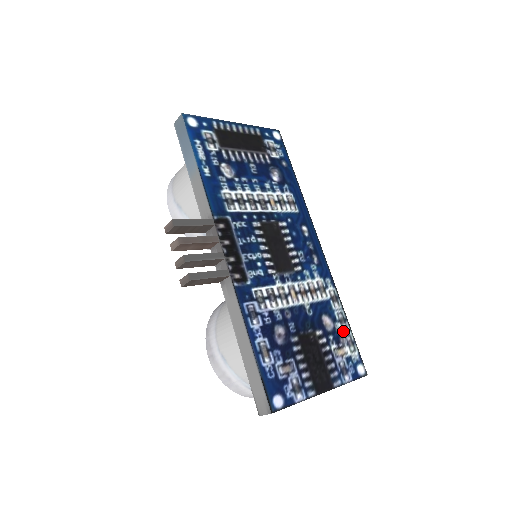
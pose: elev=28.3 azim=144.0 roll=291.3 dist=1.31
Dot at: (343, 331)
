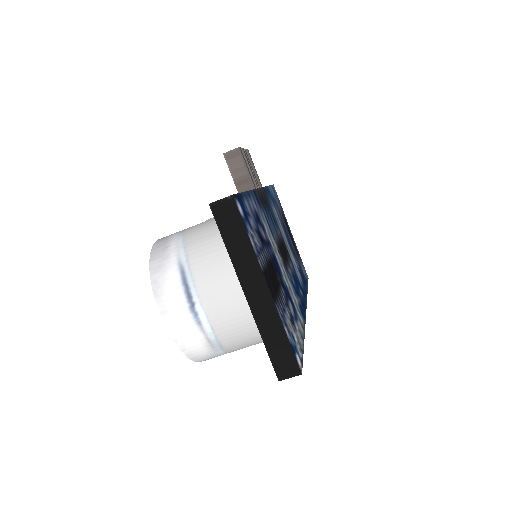
Dot at: (298, 333)
